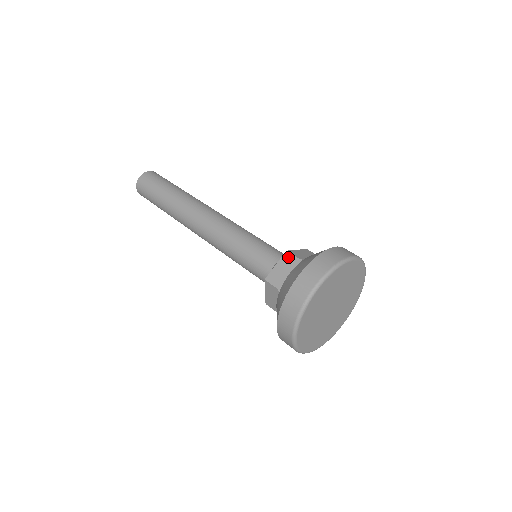
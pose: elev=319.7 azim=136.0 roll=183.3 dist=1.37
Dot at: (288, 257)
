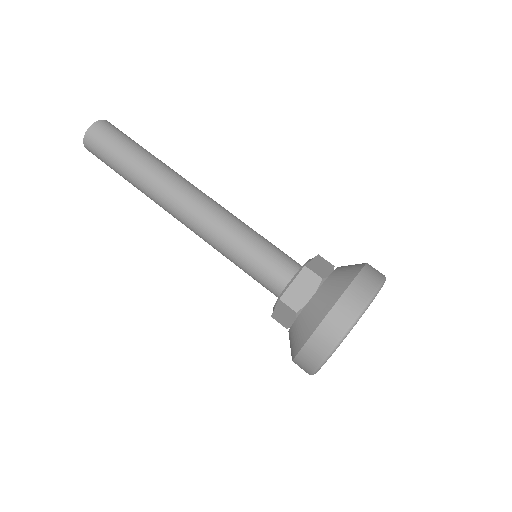
Dot at: (283, 306)
